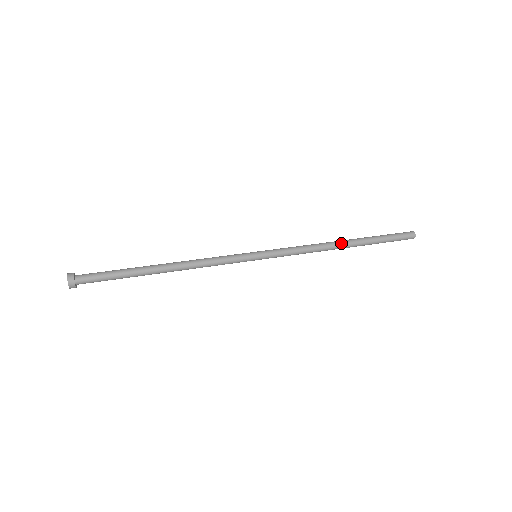
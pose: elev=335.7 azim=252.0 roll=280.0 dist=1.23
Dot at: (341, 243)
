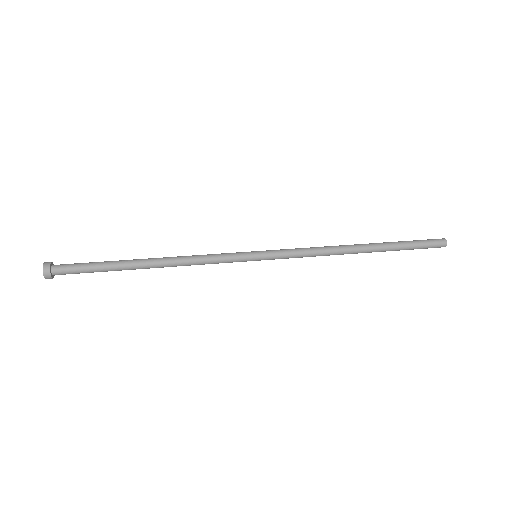
Dot at: (357, 251)
